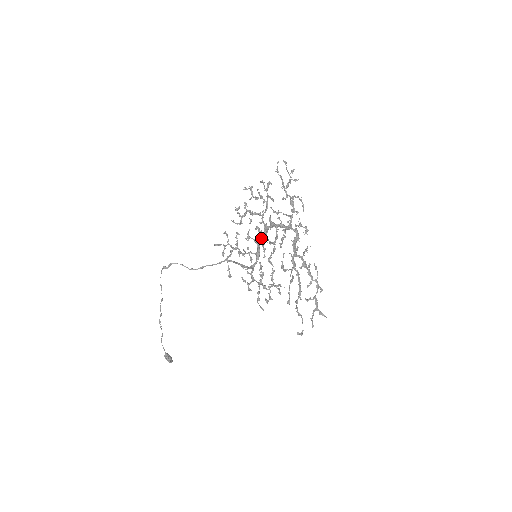
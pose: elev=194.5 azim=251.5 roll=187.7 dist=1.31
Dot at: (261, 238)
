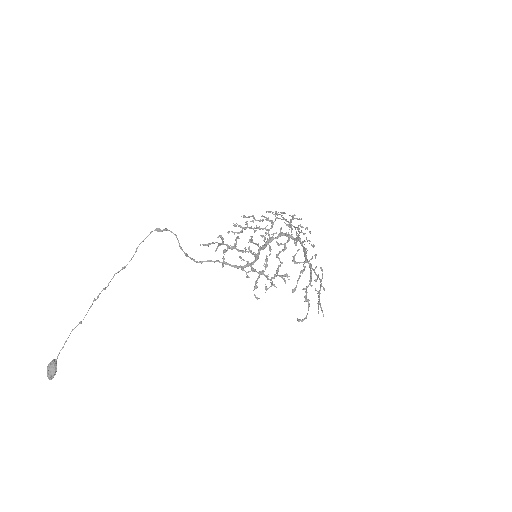
Dot at: (263, 245)
